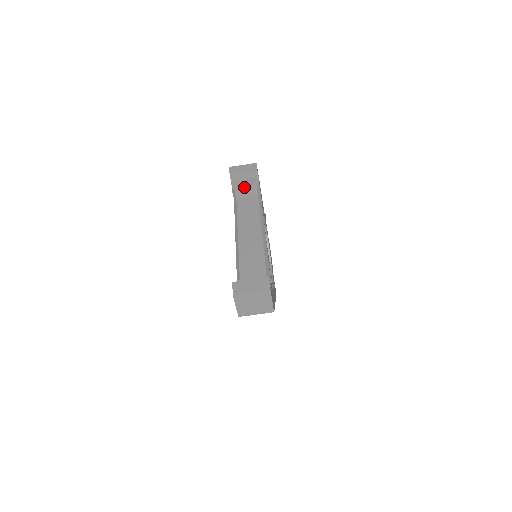
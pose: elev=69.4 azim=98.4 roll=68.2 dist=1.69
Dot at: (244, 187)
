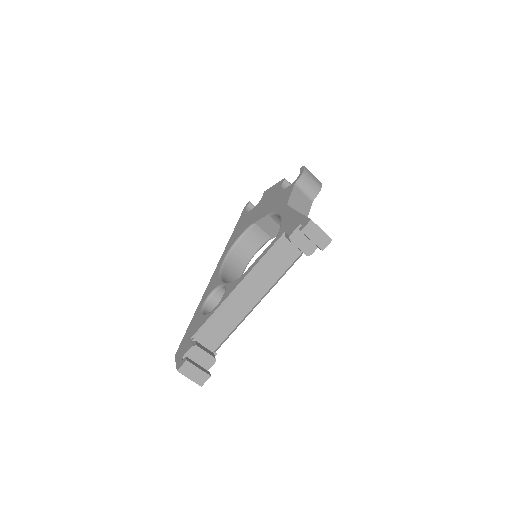
Dot at: (299, 246)
